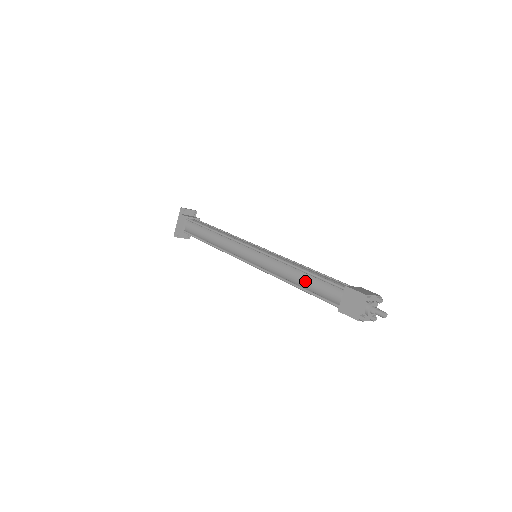
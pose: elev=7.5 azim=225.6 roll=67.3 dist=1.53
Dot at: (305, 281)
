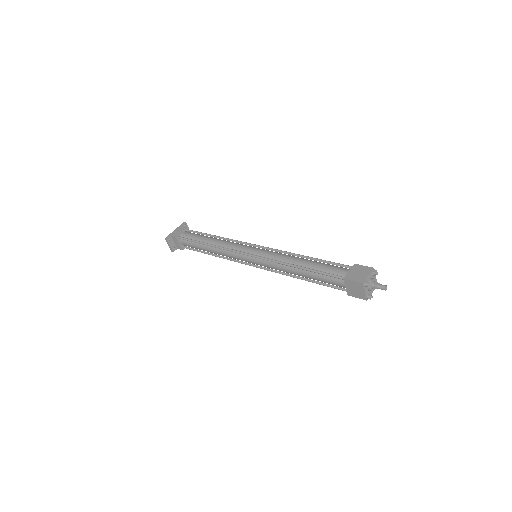
Dot at: (312, 263)
